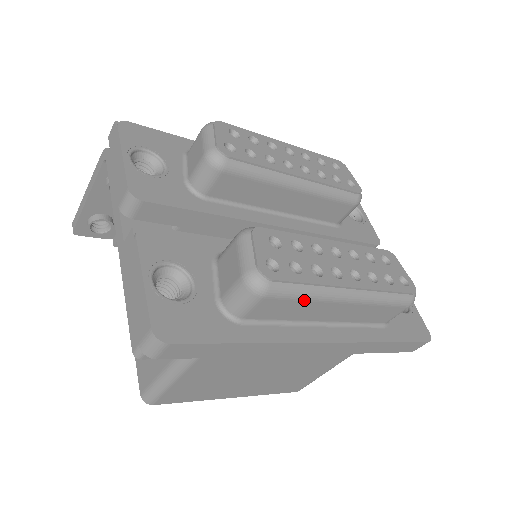
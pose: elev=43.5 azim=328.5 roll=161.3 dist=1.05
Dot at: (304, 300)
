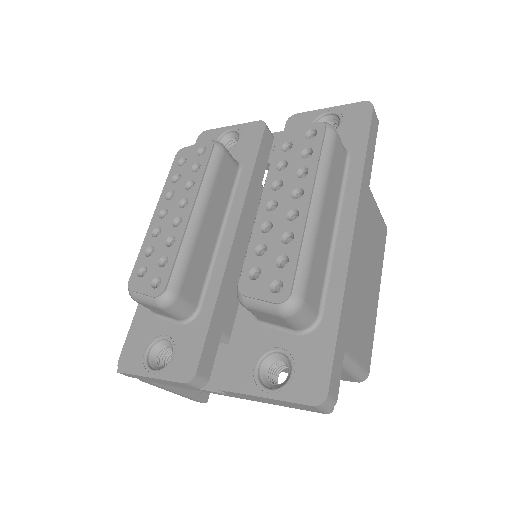
Dot at: (313, 258)
